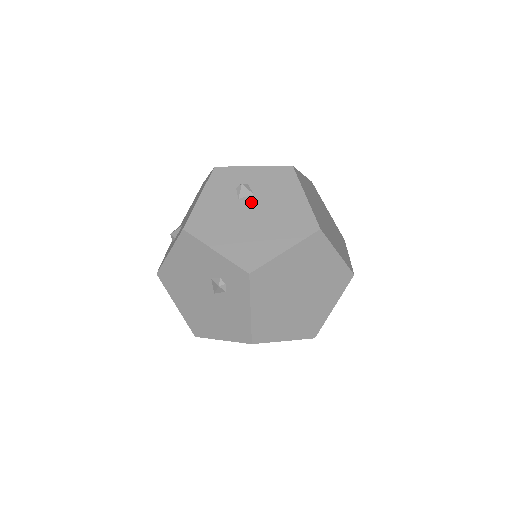
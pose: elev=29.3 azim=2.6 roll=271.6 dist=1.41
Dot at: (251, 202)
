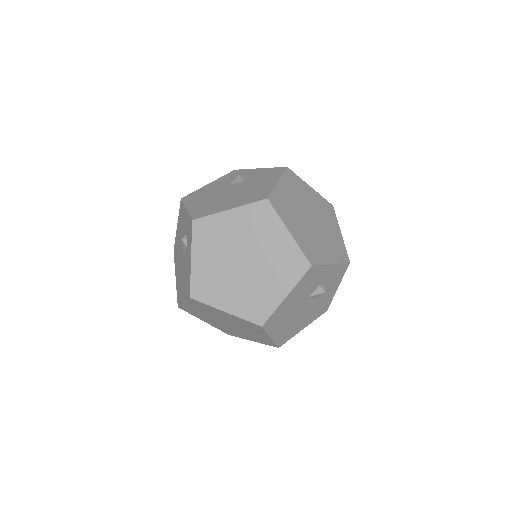
Dot at: (237, 185)
